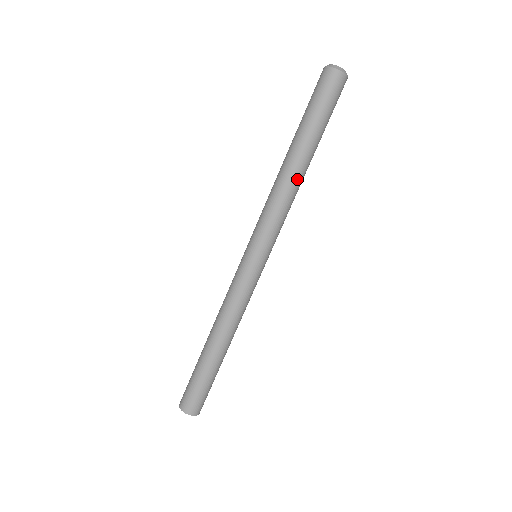
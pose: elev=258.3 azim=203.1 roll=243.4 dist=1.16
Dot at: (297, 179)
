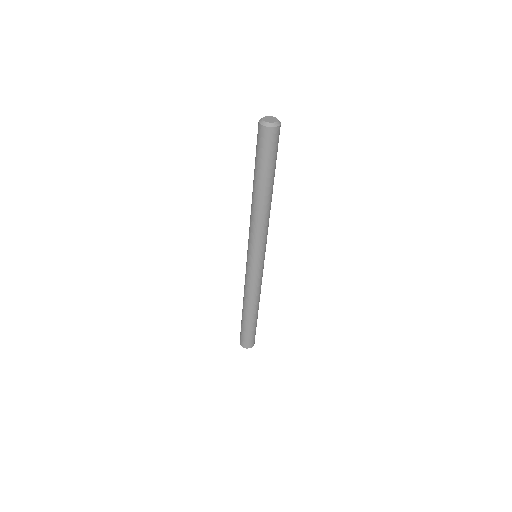
Dot at: occluded
